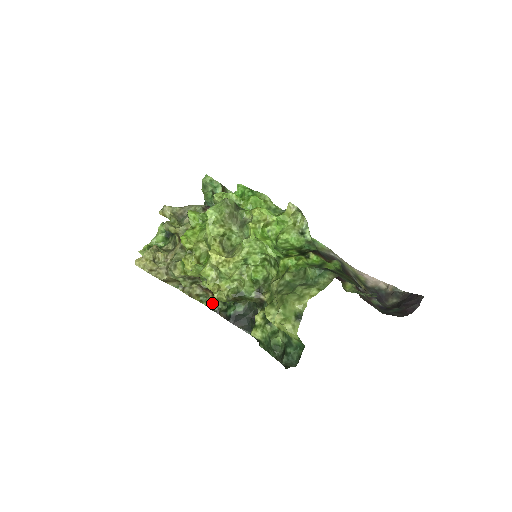
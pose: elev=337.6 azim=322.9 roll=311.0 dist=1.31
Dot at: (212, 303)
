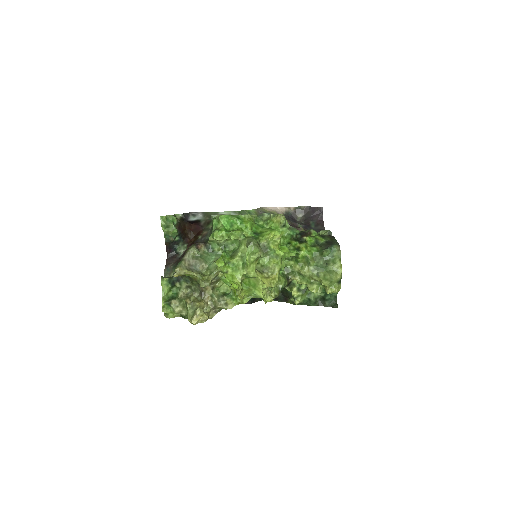
Dot at: occluded
